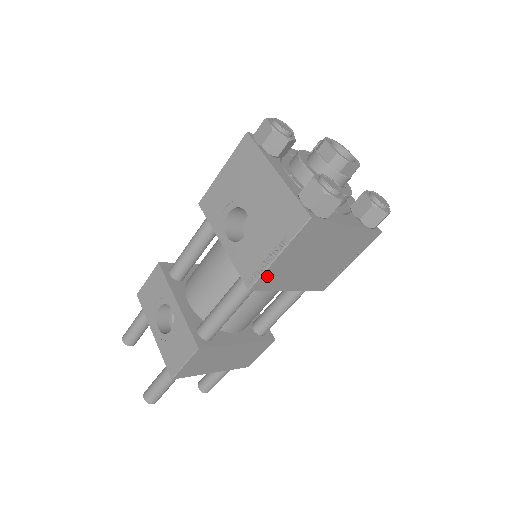
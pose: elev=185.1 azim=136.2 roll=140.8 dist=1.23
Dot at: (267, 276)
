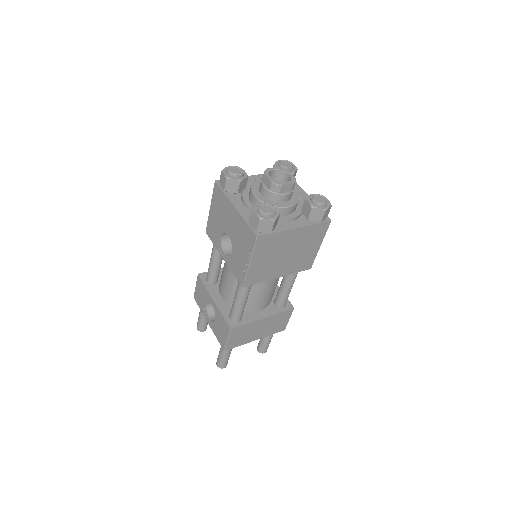
Dot at: (251, 276)
